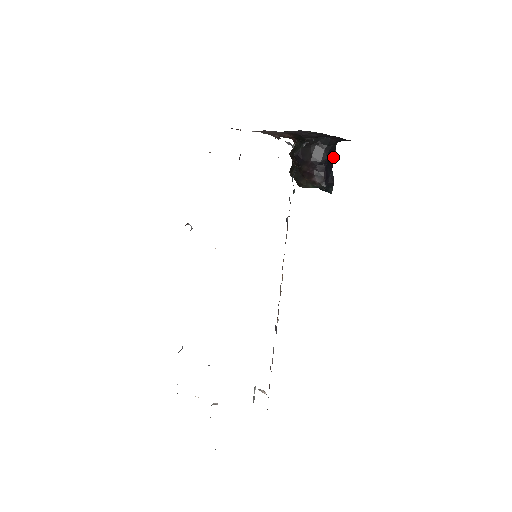
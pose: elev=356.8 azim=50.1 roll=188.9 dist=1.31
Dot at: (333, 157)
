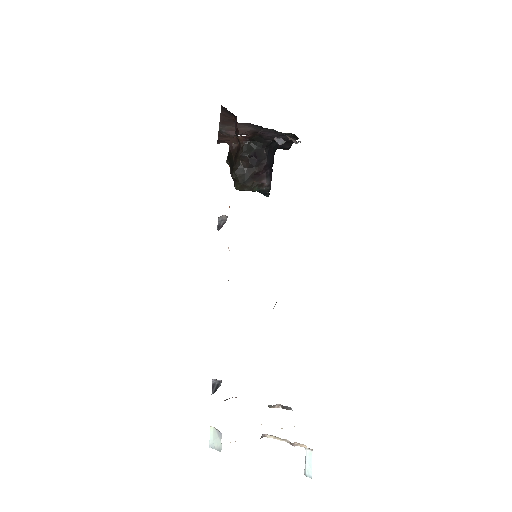
Dot at: occluded
